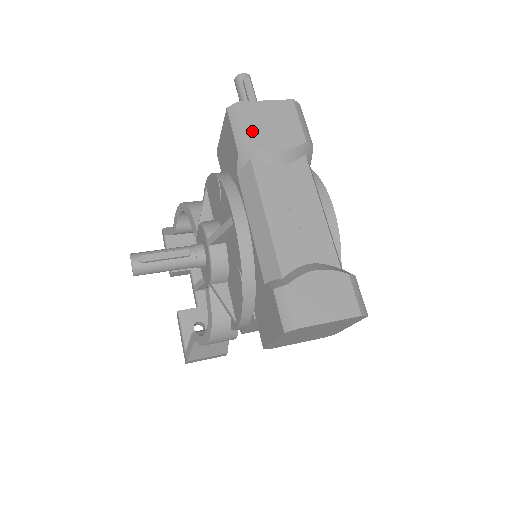
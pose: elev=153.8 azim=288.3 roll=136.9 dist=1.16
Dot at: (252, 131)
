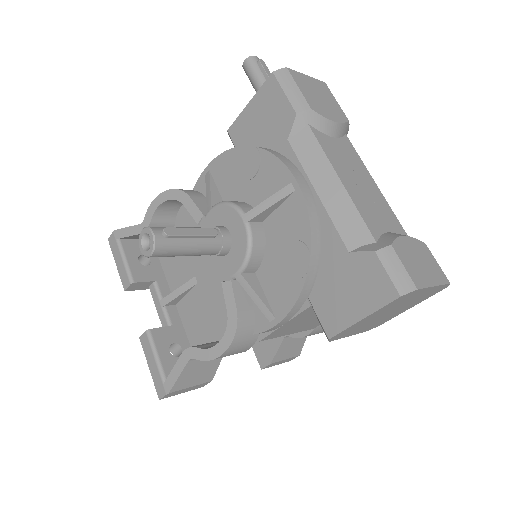
Dot at: (307, 97)
